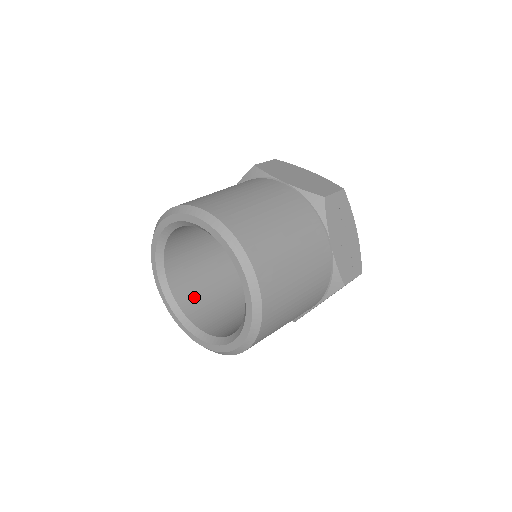
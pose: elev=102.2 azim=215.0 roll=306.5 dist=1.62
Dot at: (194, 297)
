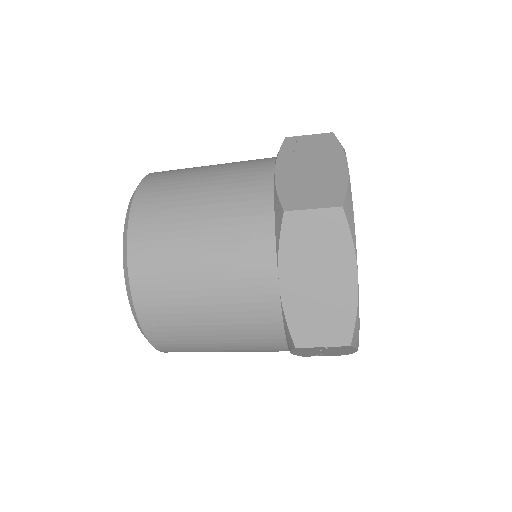
Dot at: occluded
